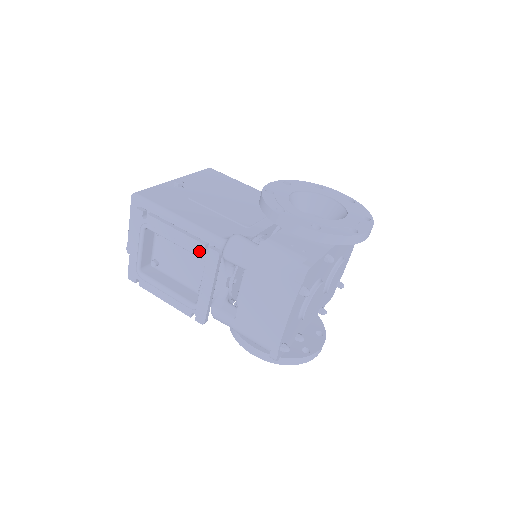
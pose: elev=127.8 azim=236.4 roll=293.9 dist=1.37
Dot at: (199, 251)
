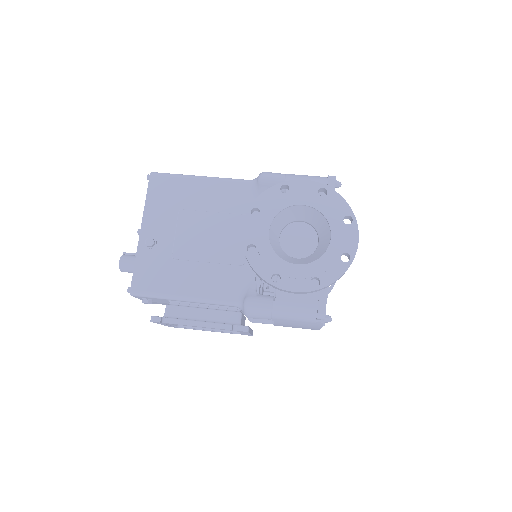
Dot at: occluded
